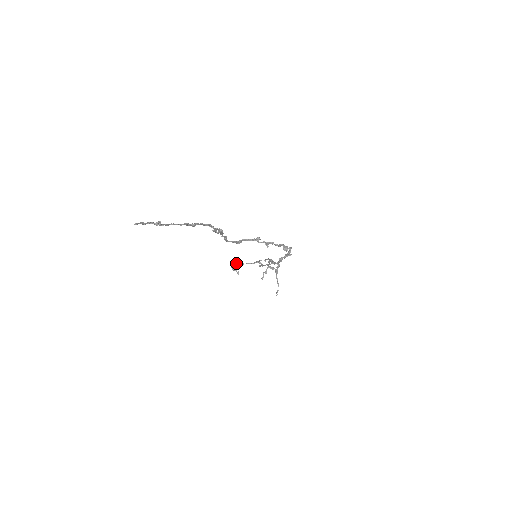
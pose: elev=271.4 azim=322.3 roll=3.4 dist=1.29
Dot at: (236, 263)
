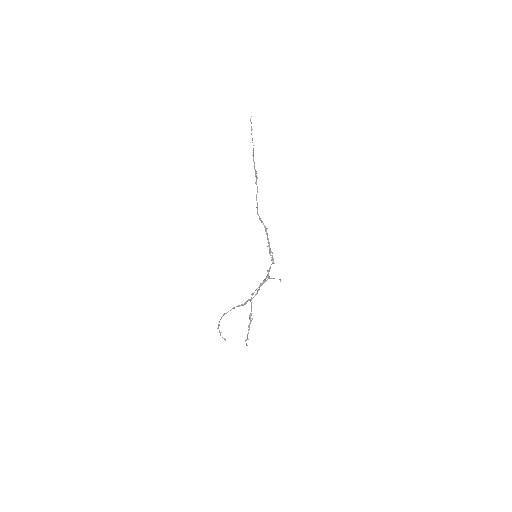
Dot at: occluded
